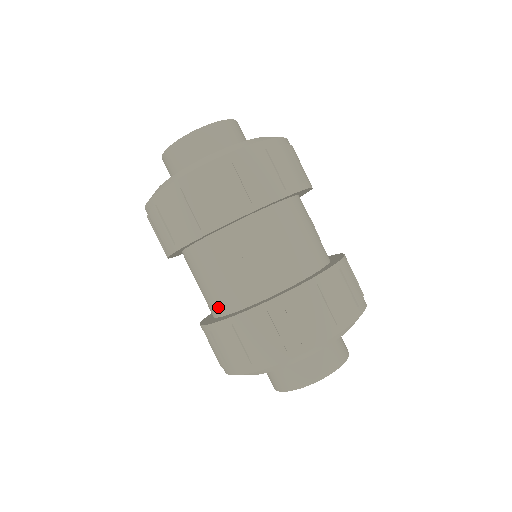
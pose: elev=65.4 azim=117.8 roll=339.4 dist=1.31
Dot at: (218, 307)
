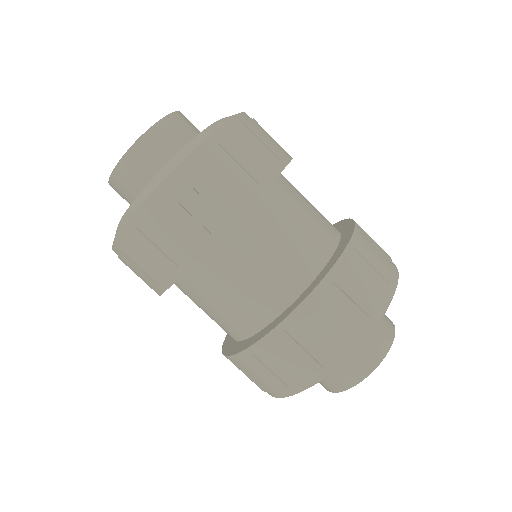
Dot at: occluded
